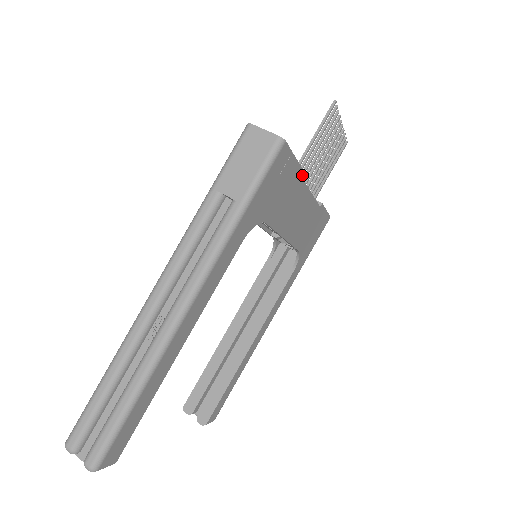
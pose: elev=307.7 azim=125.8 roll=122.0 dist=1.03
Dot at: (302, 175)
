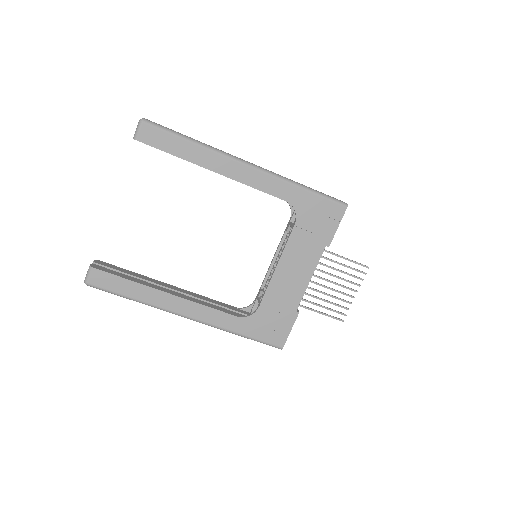
Dot at: (321, 263)
